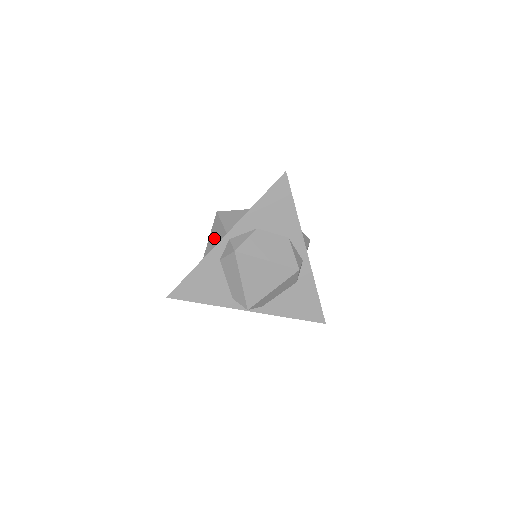
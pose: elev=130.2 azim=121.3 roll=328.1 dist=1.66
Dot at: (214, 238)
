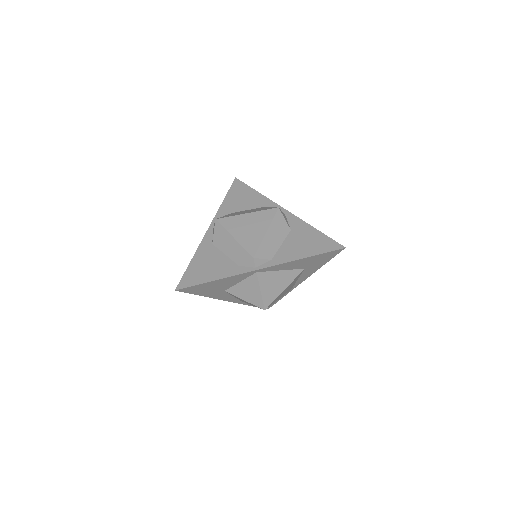
Dot at: occluded
